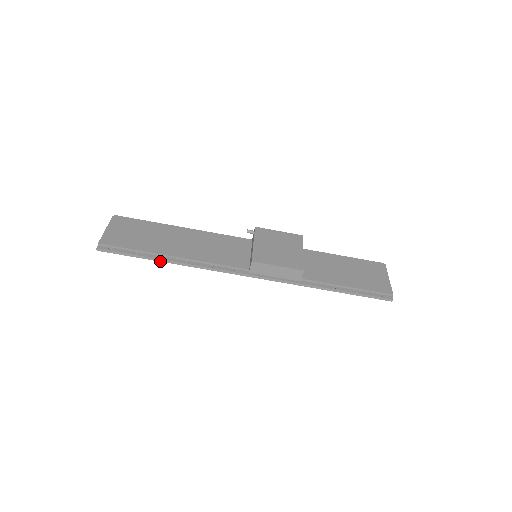
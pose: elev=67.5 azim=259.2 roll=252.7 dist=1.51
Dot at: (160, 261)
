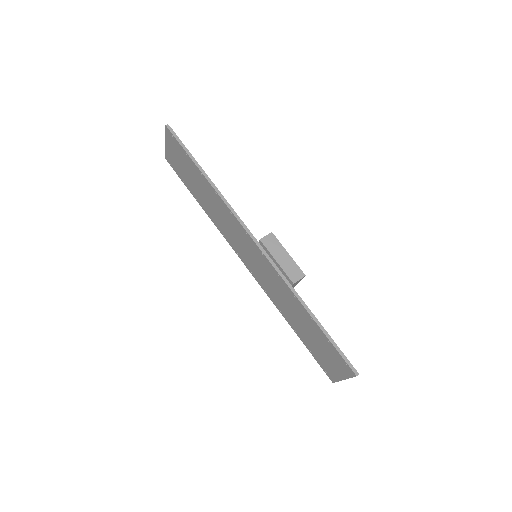
Dot at: (201, 172)
